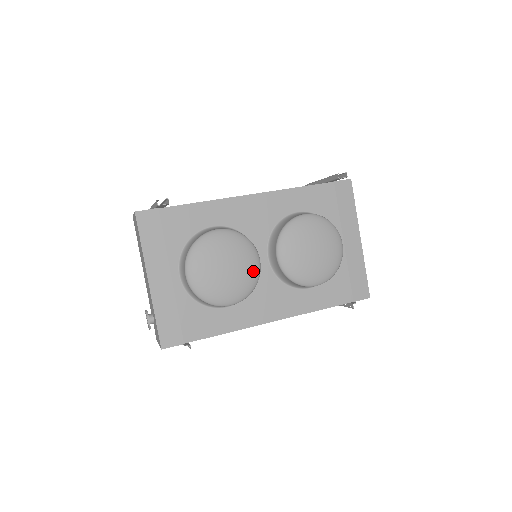
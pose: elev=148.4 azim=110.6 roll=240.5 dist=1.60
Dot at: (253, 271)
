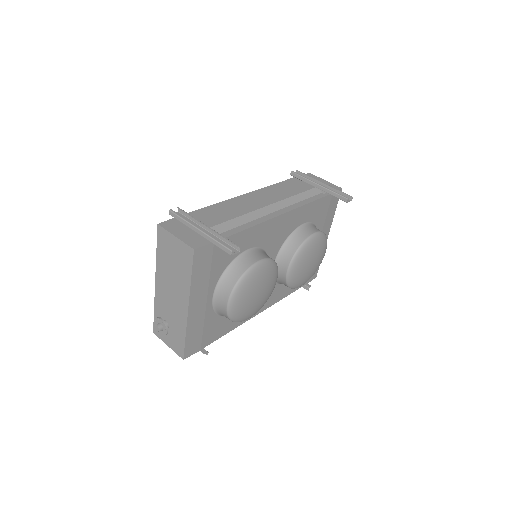
Dot at: (272, 290)
